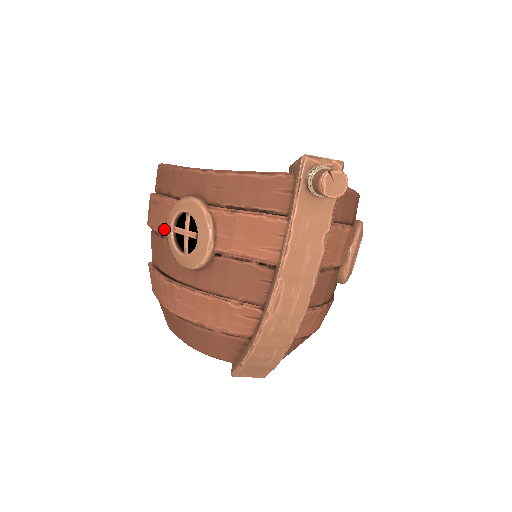
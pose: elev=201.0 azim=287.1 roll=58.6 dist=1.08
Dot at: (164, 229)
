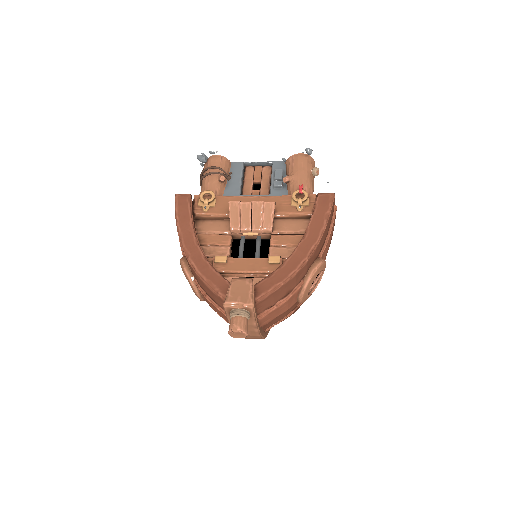
Dot at: occluded
